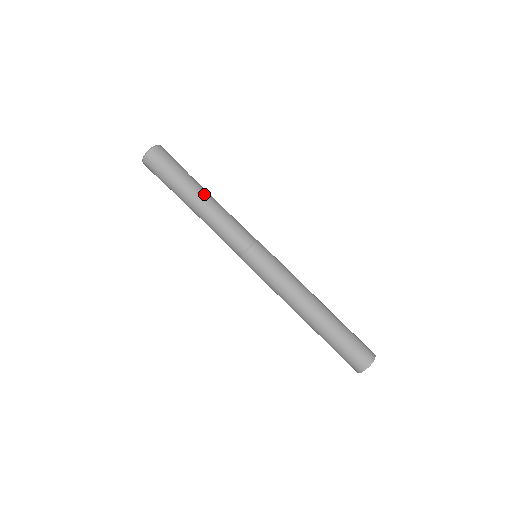
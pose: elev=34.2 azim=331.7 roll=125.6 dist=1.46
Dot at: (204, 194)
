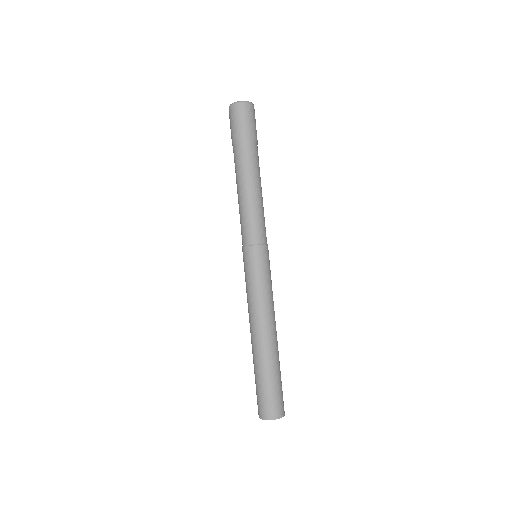
Dot at: (244, 173)
